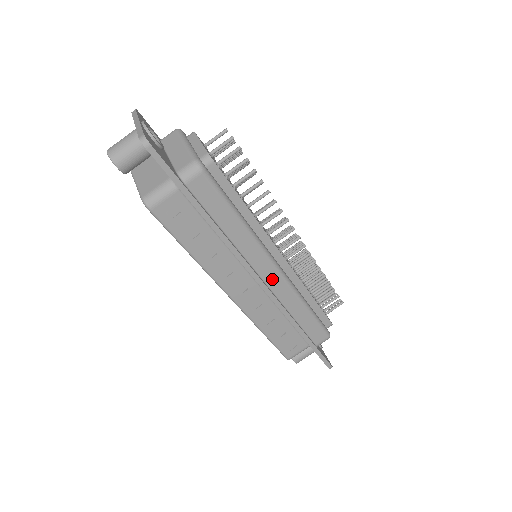
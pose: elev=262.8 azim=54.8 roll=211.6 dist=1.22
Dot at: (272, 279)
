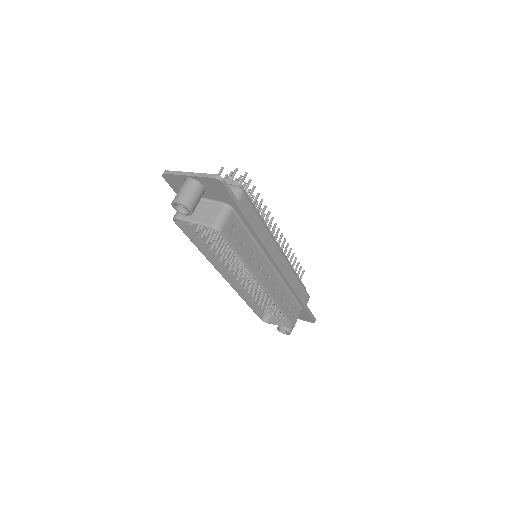
Dot at: (281, 262)
